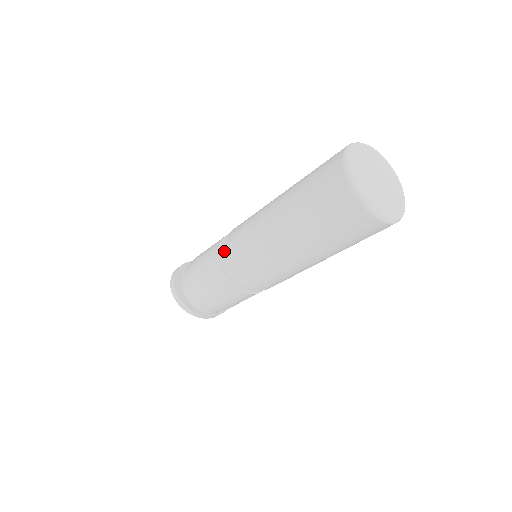
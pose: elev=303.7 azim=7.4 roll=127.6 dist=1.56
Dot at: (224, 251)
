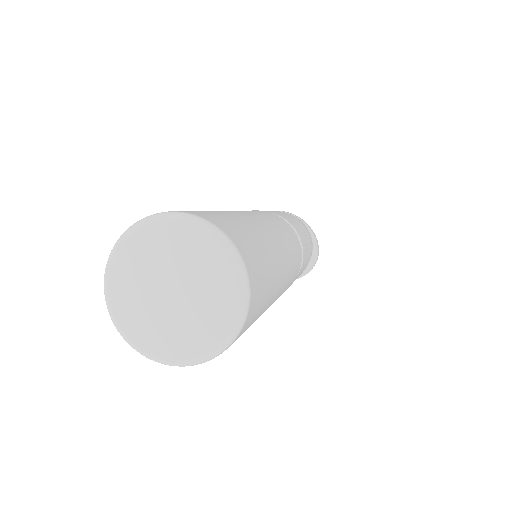
Dot at: occluded
